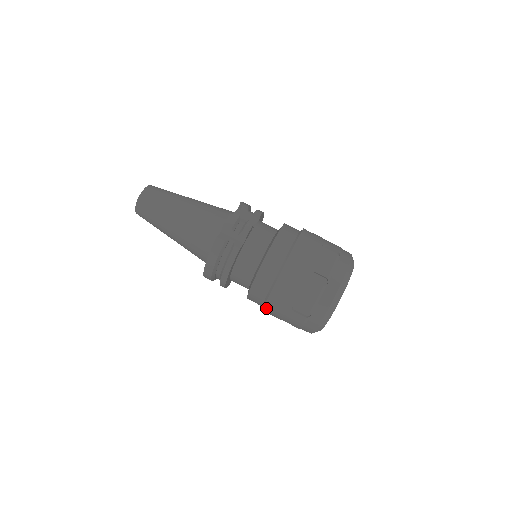
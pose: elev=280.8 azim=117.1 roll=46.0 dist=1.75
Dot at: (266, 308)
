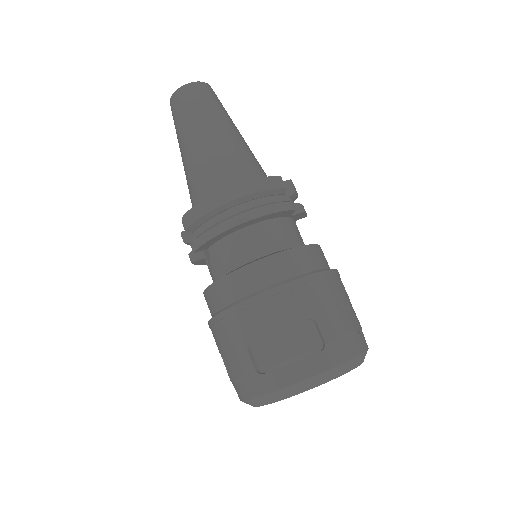
Dot at: (263, 297)
